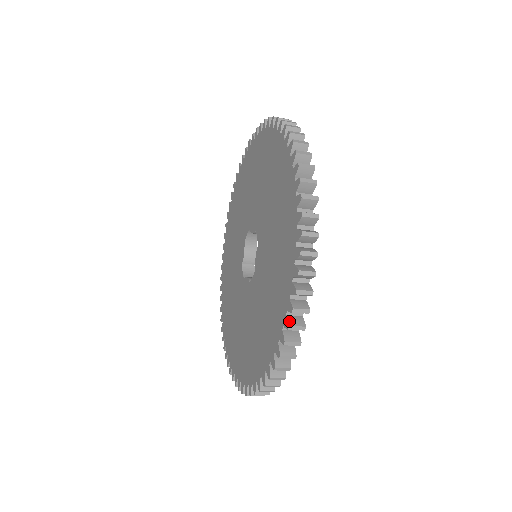
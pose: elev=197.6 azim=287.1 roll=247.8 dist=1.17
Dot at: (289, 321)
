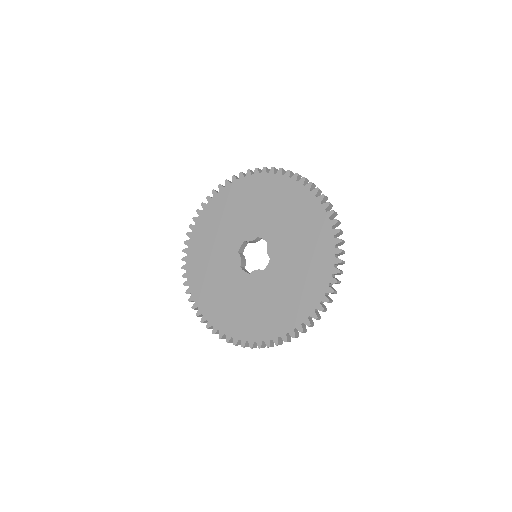
Dot at: (245, 345)
